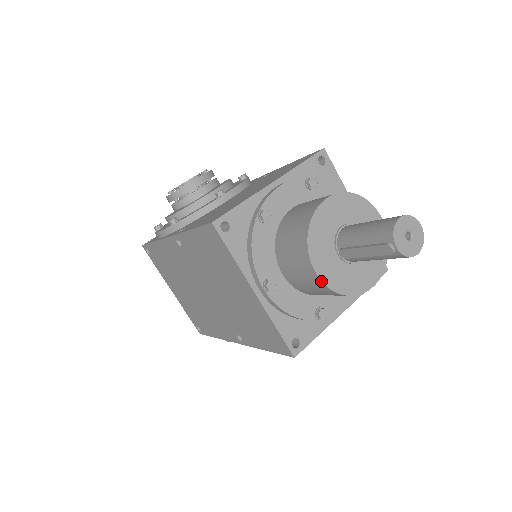
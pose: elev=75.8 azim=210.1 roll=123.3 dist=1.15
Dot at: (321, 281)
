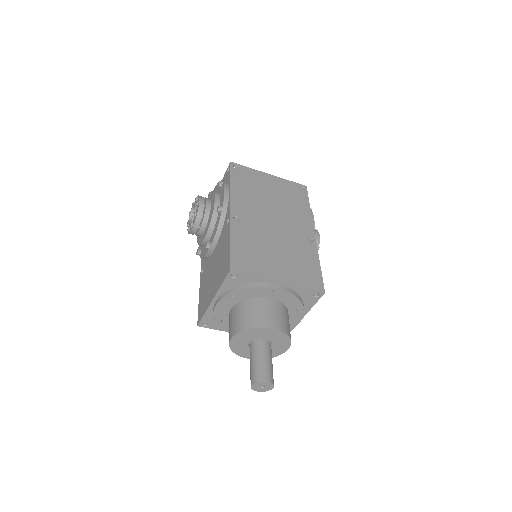
Dot at: occluded
